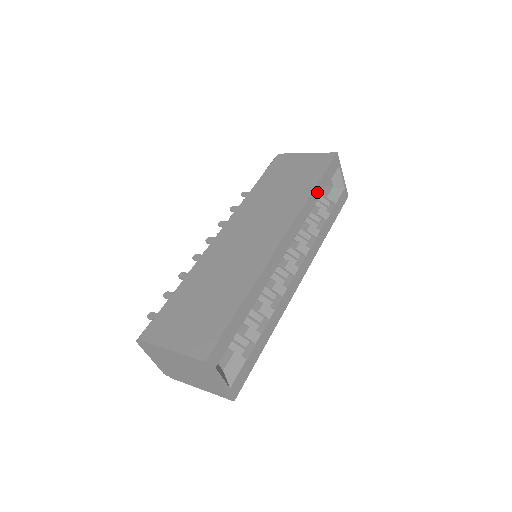
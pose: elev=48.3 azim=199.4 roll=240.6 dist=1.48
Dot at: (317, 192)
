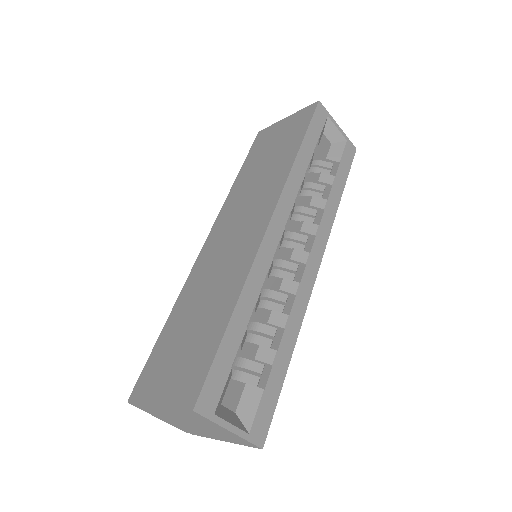
Dot at: (304, 154)
